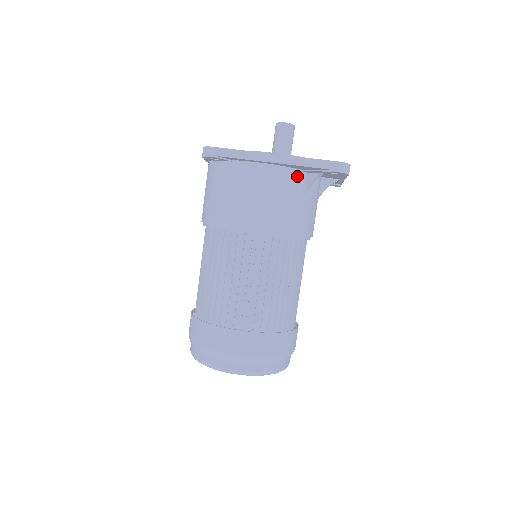
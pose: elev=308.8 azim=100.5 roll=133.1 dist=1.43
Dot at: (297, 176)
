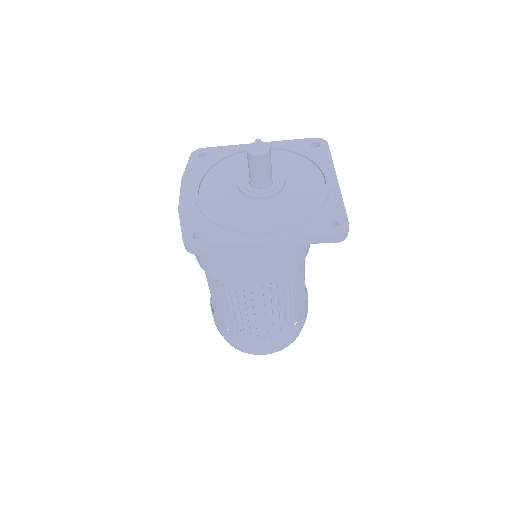
Dot at: occluded
